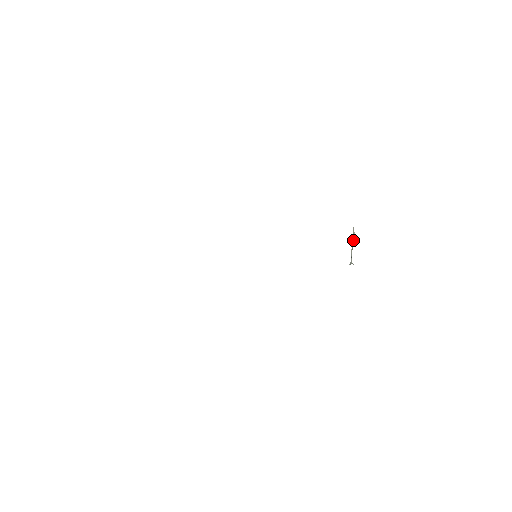
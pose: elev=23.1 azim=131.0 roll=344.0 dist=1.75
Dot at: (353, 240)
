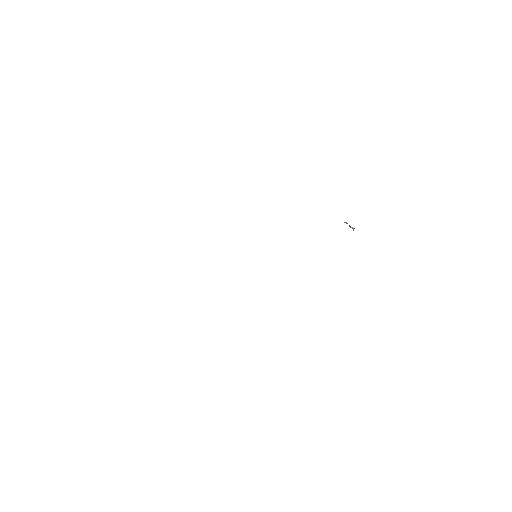
Dot at: occluded
